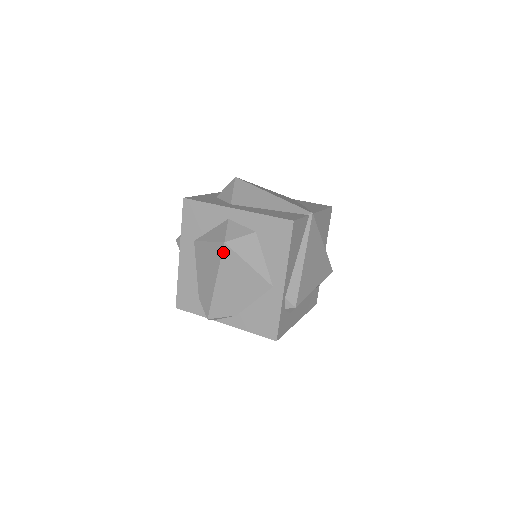
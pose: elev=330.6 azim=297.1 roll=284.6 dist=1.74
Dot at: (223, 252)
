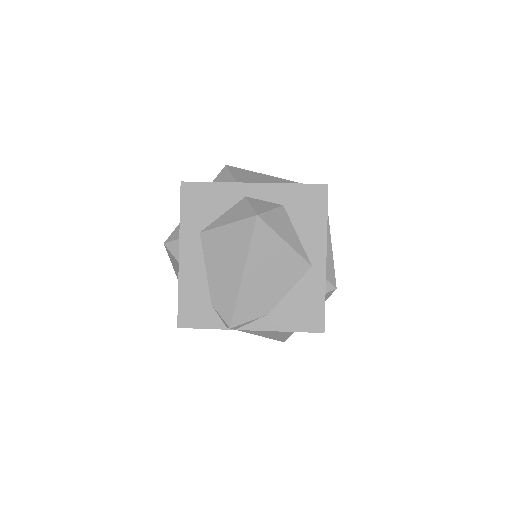
Dot at: (255, 229)
